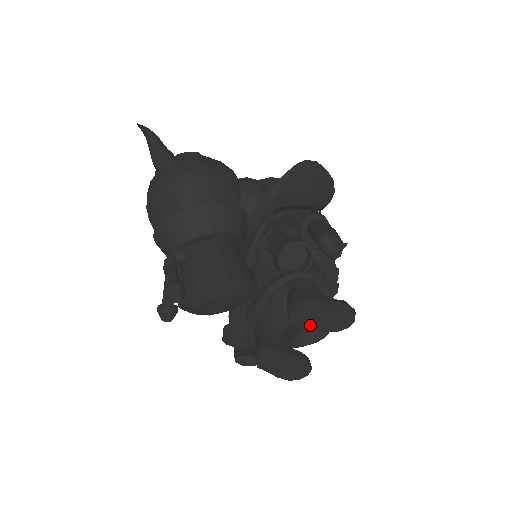
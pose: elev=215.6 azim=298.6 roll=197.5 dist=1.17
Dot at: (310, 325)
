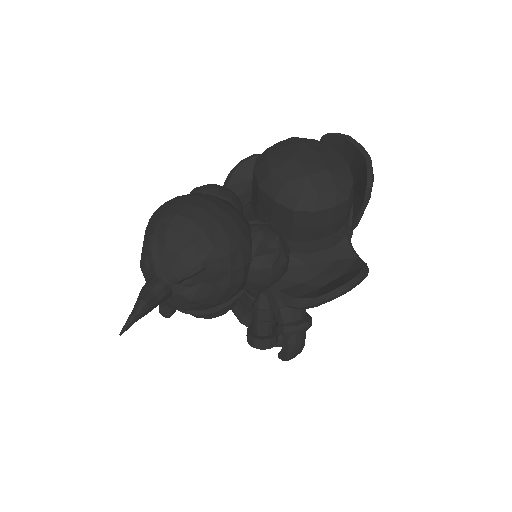
Dot at: occluded
